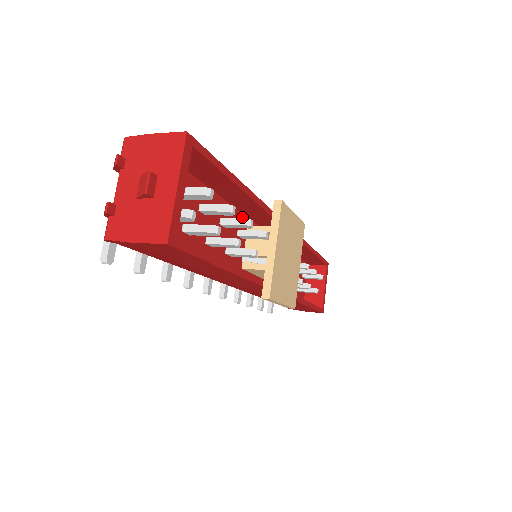
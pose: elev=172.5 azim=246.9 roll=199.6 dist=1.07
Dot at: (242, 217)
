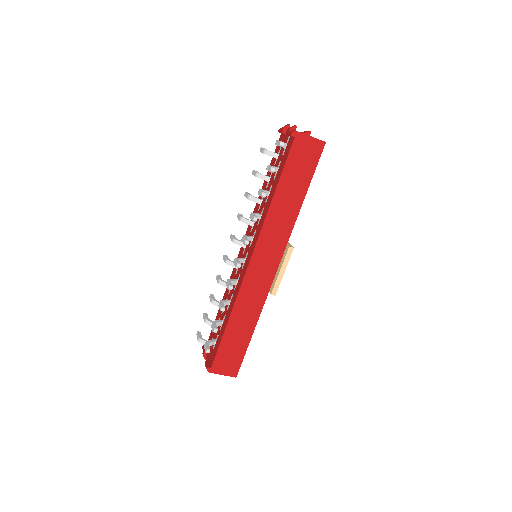
Dot at: occluded
